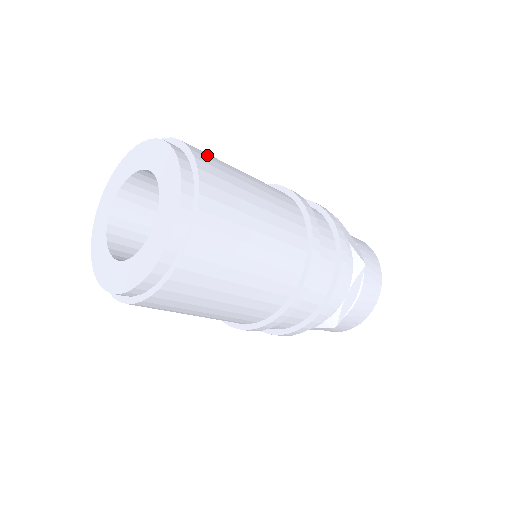
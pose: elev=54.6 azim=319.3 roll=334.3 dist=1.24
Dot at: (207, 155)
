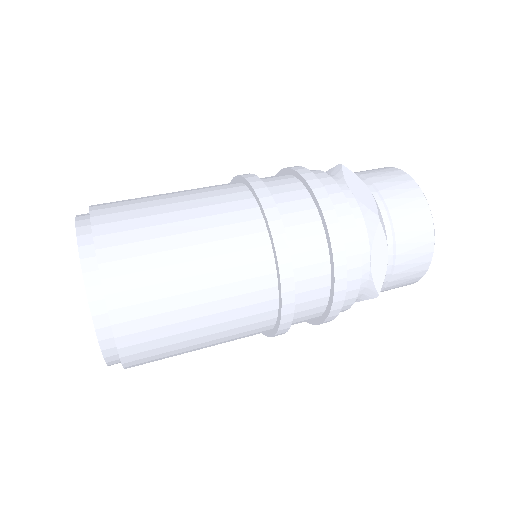
Dot at: occluded
